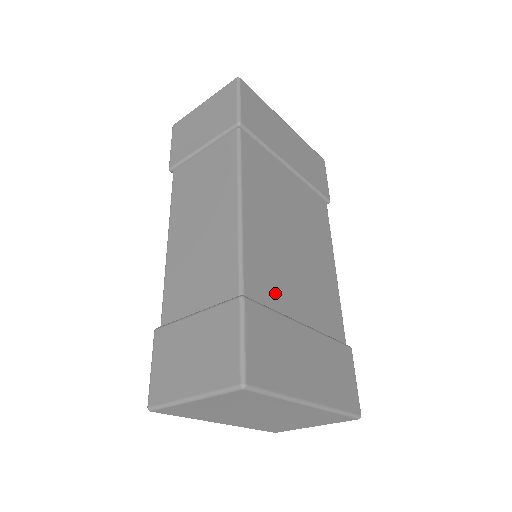
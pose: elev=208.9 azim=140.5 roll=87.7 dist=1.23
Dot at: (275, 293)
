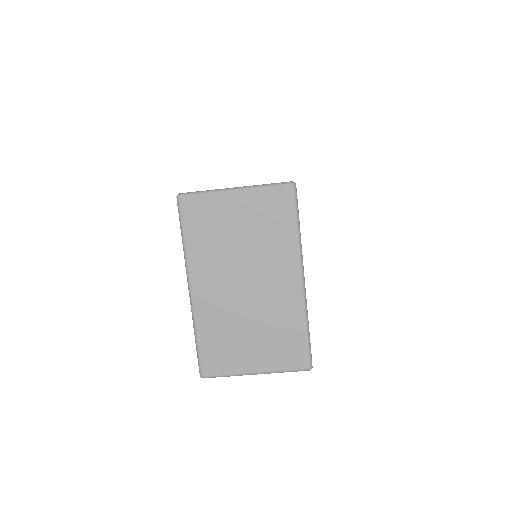
Dot at: occluded
